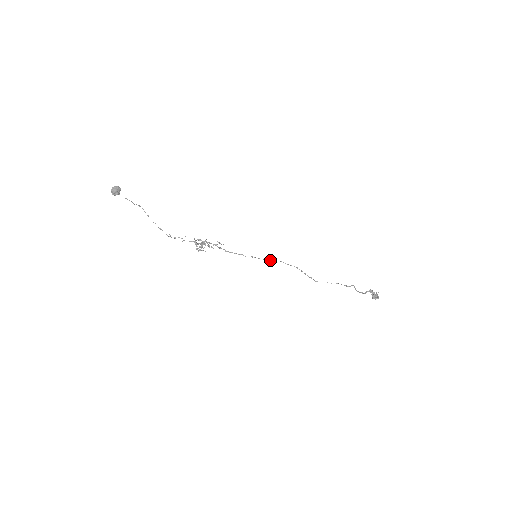
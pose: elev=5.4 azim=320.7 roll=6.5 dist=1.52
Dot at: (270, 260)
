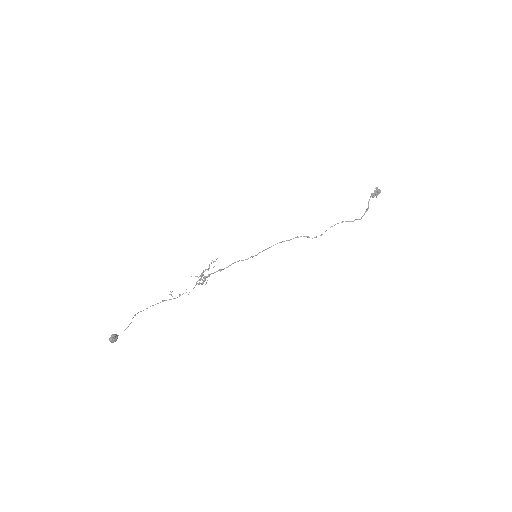
Dot at: occluded
